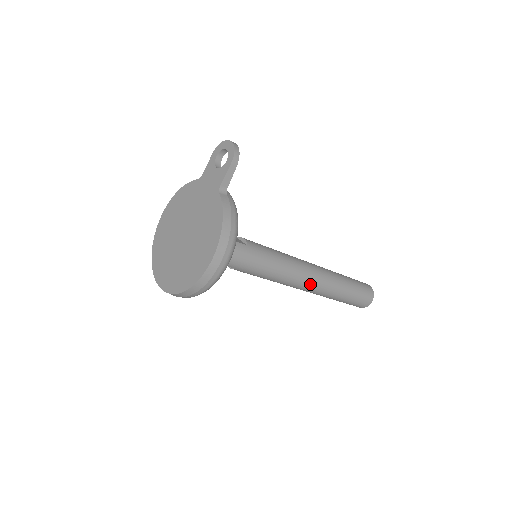
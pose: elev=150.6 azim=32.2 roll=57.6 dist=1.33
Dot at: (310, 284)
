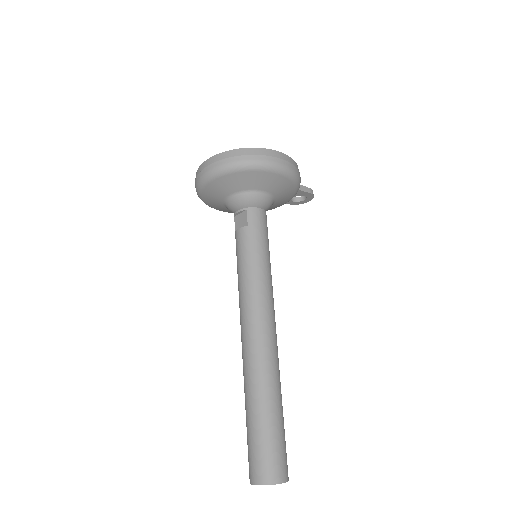
Dot at: (267, 331)
